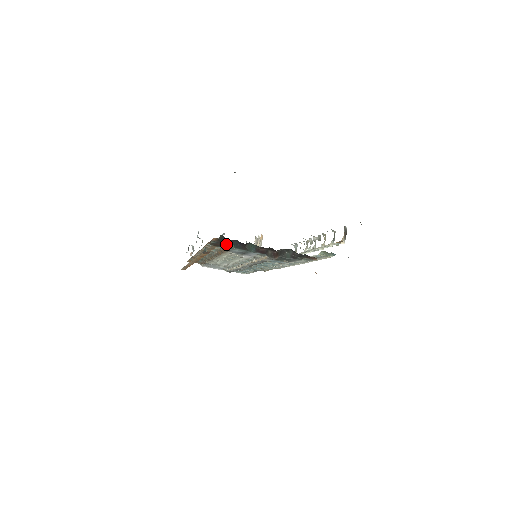
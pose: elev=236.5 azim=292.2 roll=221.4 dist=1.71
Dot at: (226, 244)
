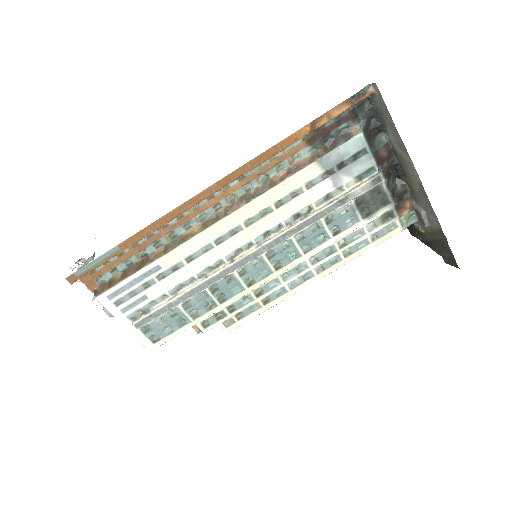
Dot at: (340, 133)
